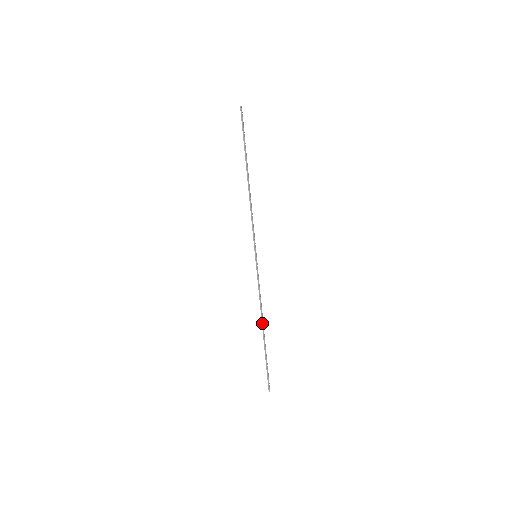
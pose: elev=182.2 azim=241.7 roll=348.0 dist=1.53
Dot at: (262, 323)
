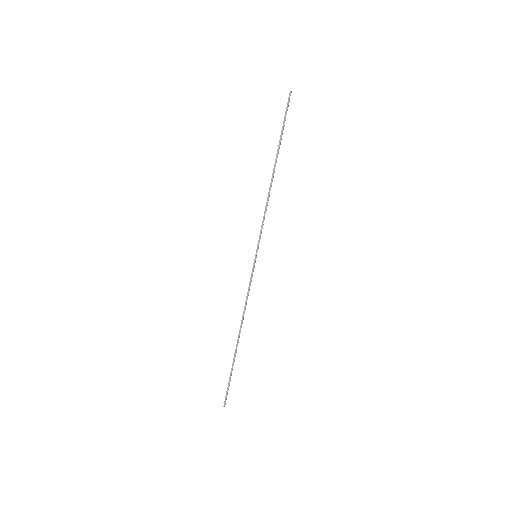
Dot at: (240, 330)
